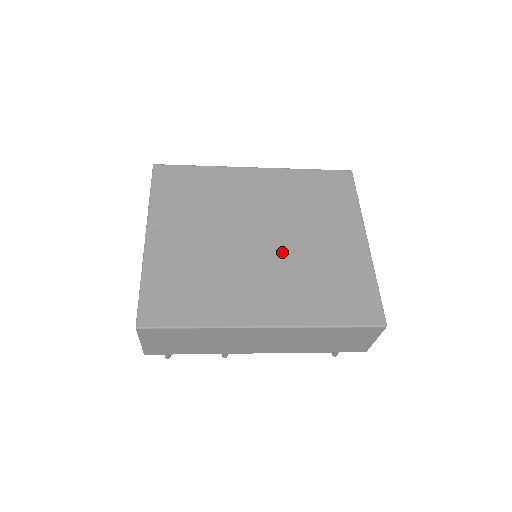
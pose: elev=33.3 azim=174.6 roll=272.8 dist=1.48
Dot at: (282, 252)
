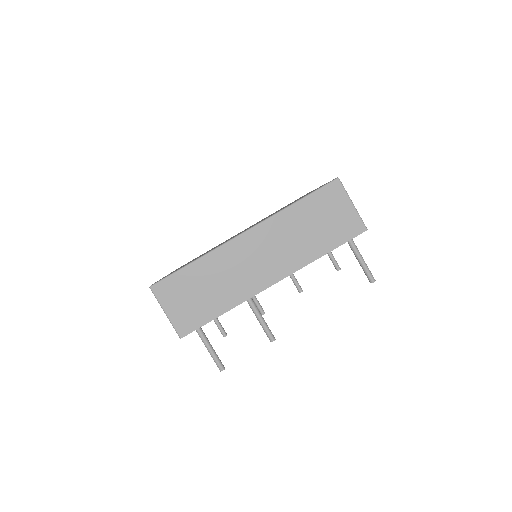
Dot at: occluded
